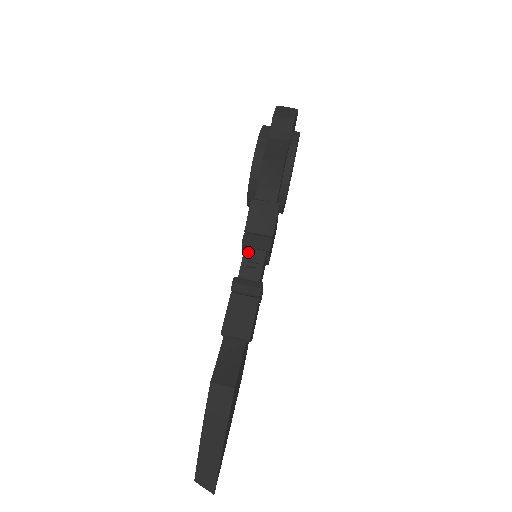
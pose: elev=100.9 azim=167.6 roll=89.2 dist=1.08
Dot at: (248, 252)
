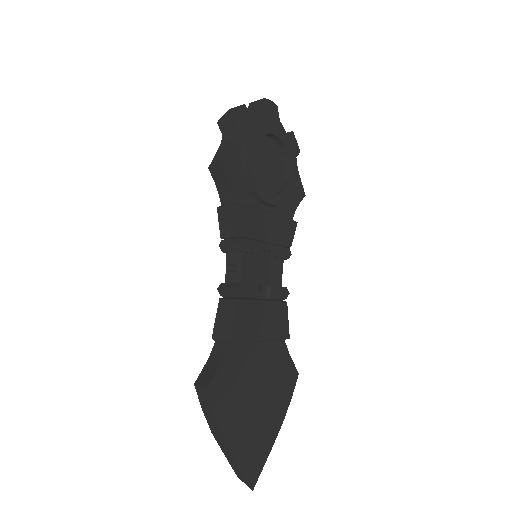
Dot at: (229, 257)
